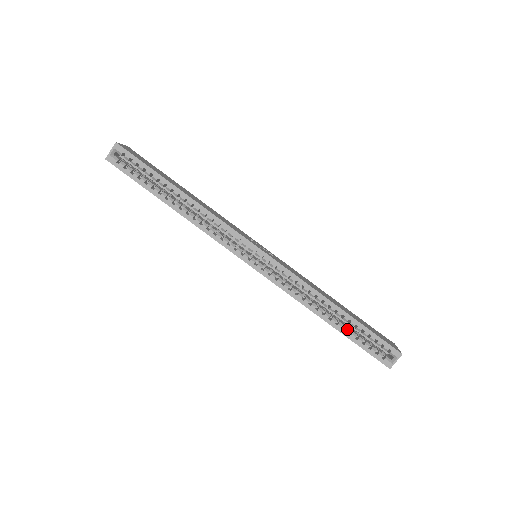
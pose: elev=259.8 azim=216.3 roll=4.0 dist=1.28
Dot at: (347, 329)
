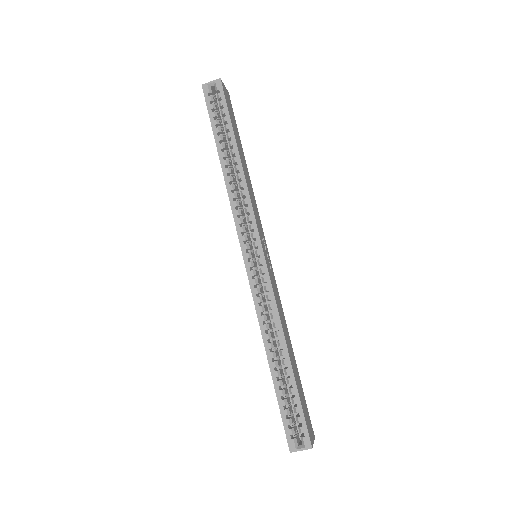
Dot at: (281, 382)
